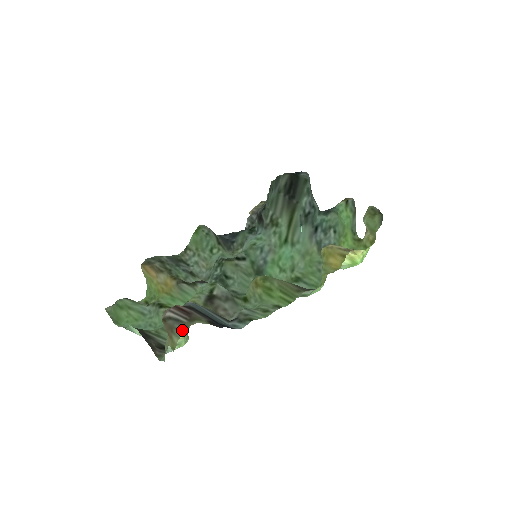
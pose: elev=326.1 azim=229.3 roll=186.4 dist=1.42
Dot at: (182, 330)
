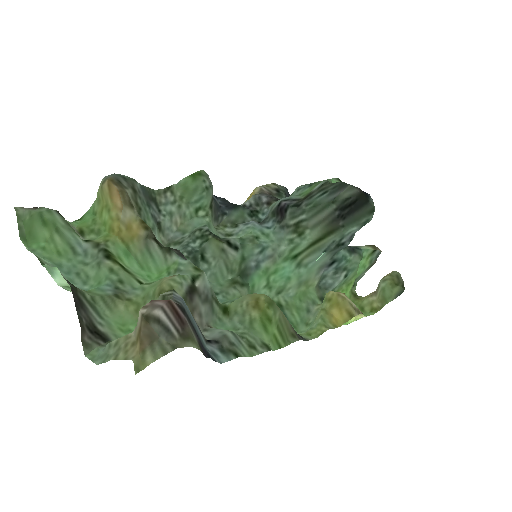
Dot at: (167, 349)
